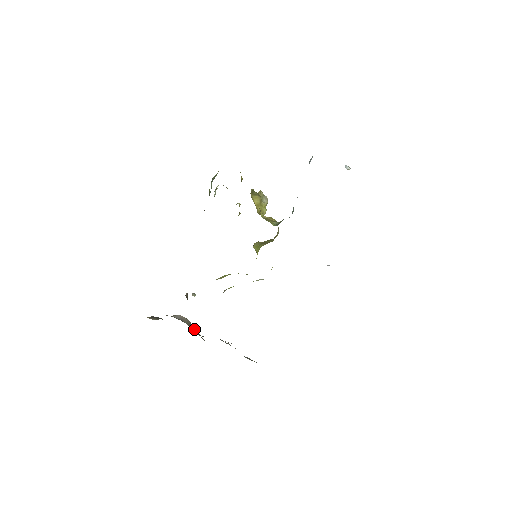
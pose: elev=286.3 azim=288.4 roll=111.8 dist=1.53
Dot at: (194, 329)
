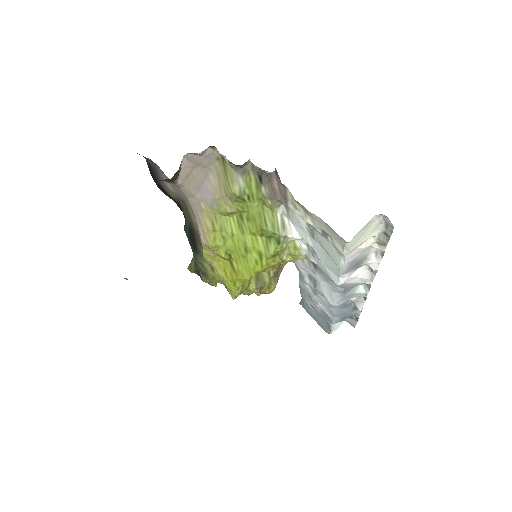
Dot at: occluded
